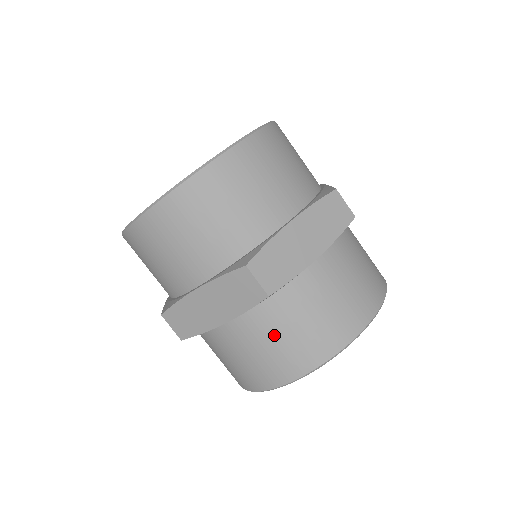
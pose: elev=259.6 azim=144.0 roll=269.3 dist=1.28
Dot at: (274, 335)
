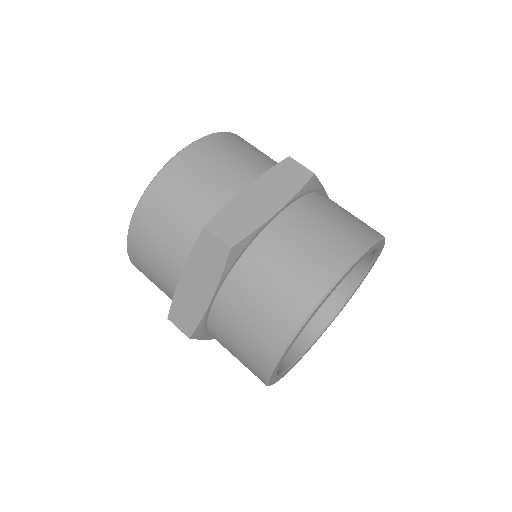
Dot at: (256, 294)
